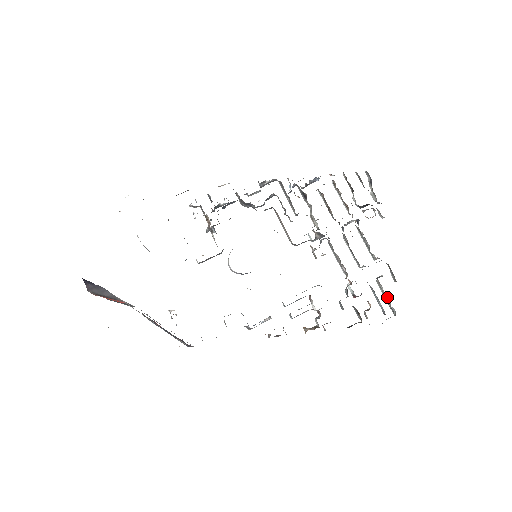
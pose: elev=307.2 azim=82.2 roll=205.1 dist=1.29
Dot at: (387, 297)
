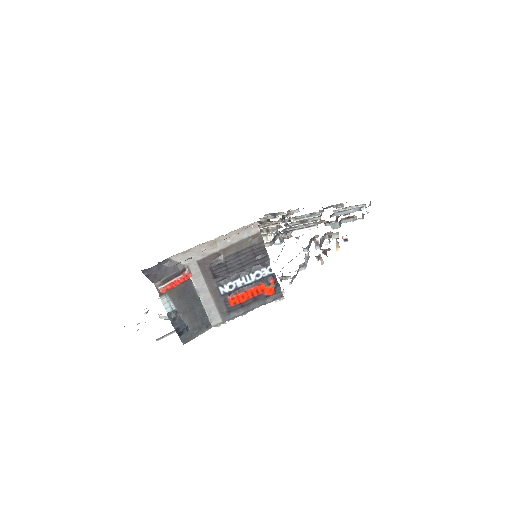
Dot at: (350, 208)
